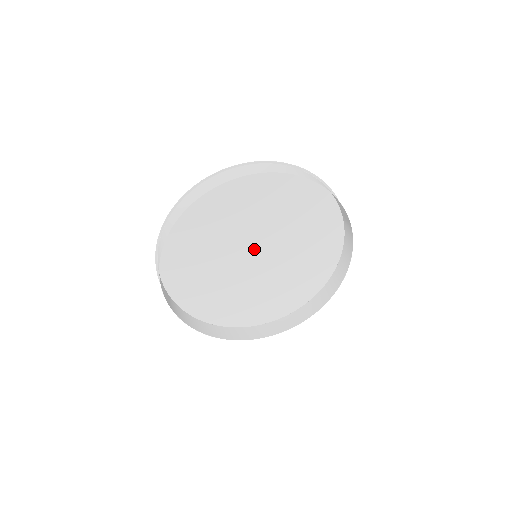
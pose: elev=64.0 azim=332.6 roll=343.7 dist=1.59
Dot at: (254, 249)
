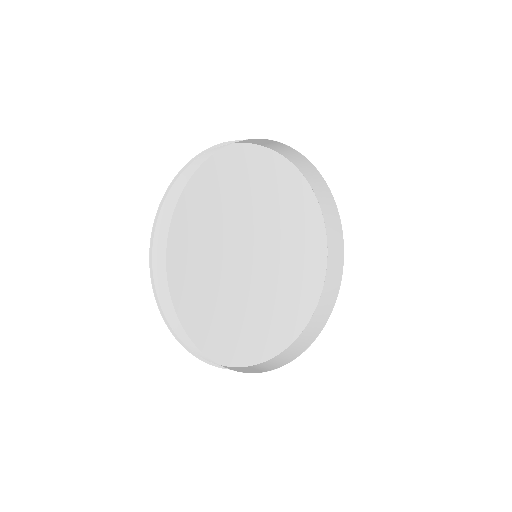
Dot at: (250, 250)
